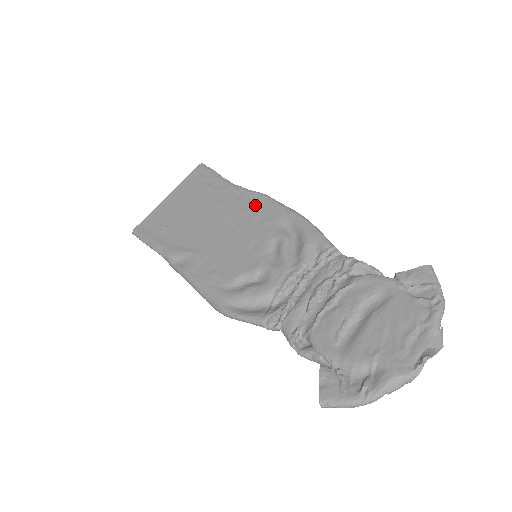
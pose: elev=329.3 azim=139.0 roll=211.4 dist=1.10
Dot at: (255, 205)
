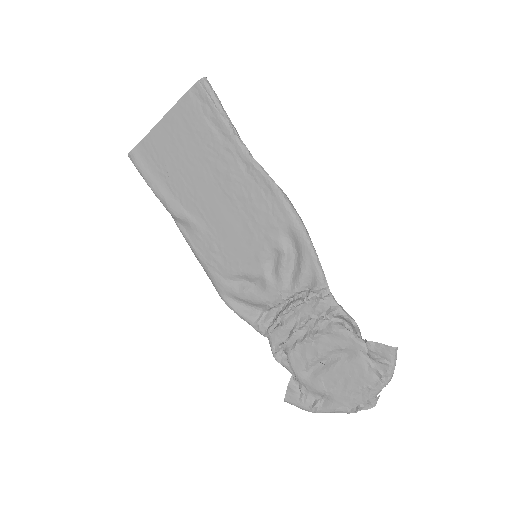
Dot at: (262, 194)
